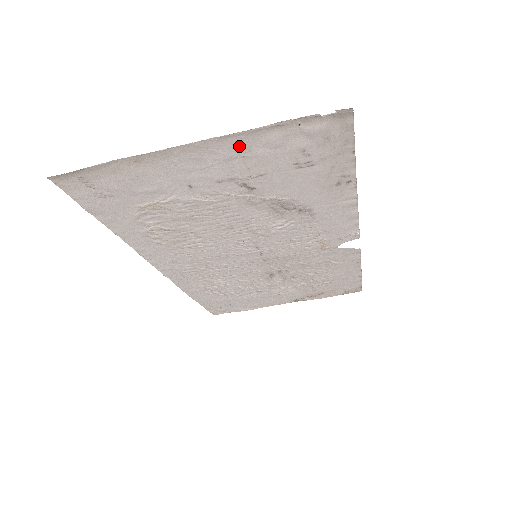
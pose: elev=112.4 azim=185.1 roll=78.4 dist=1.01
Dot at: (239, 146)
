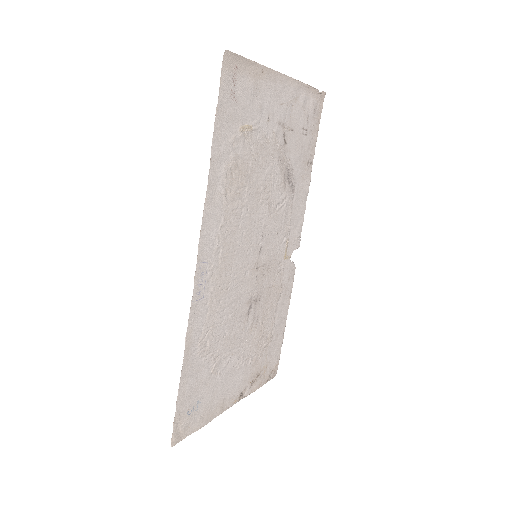
Dot at: (294, 94)
